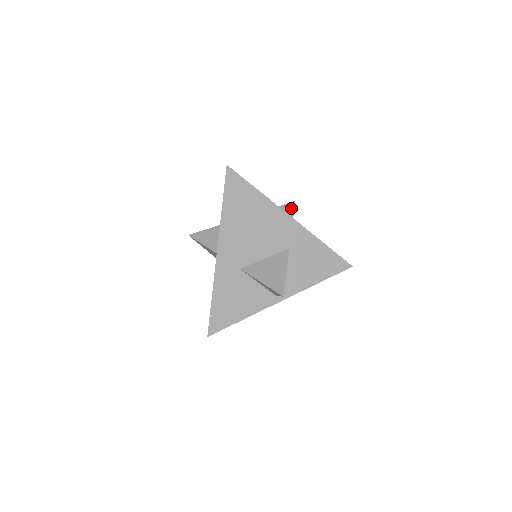
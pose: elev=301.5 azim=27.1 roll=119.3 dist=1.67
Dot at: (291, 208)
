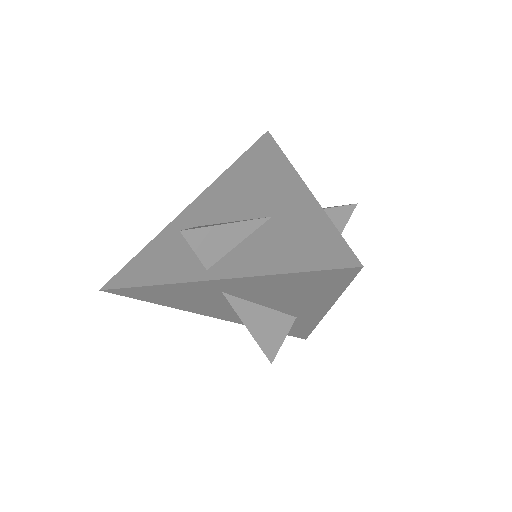
Dot at: occluded
